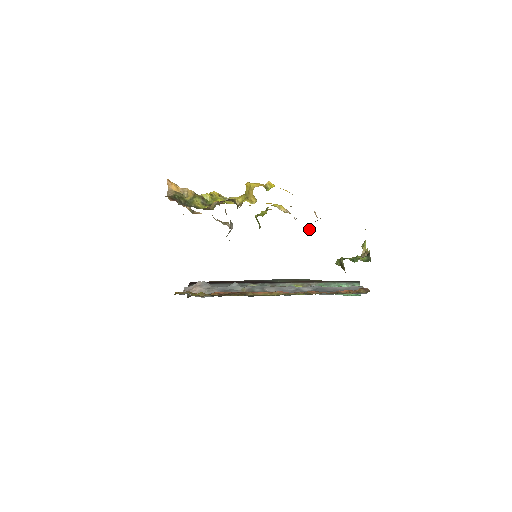
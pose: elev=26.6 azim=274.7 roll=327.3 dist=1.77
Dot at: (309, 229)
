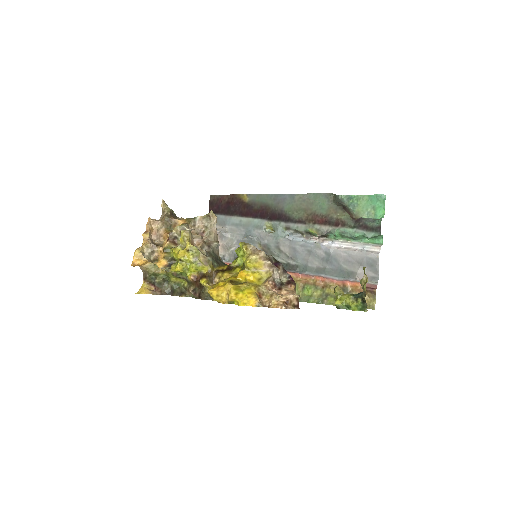
Dot at: (294, 287)
